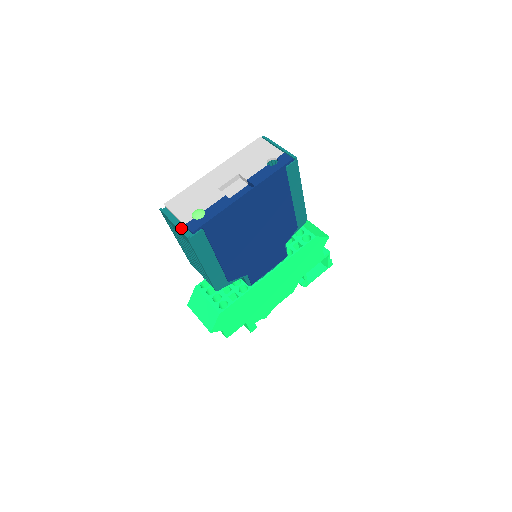
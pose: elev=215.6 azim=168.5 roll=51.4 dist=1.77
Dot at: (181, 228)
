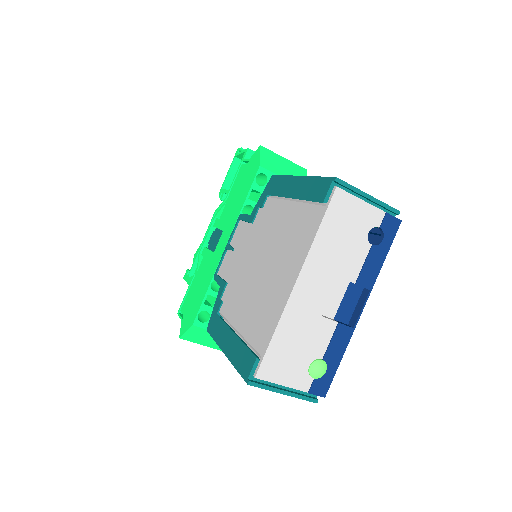
Dot at: (301, 396)
